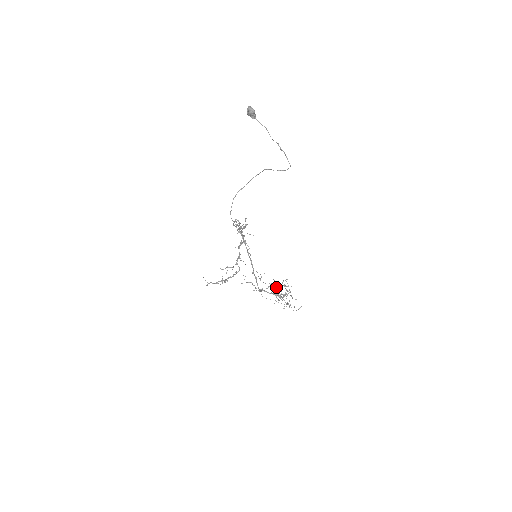
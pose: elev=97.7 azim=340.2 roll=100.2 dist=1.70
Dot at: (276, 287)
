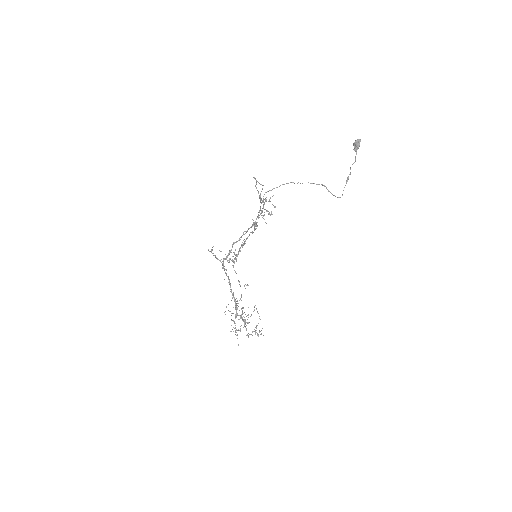
Dot at: occluded
